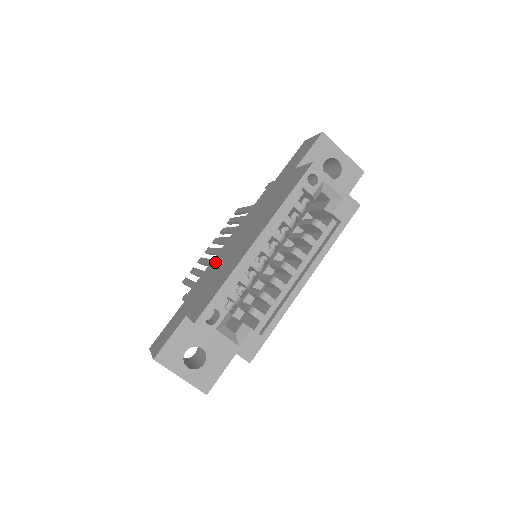
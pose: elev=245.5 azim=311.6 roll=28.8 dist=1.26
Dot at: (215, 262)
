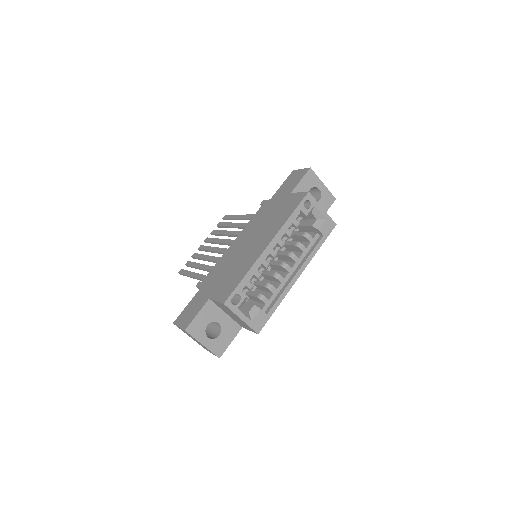
Dot at: (226, 259)
